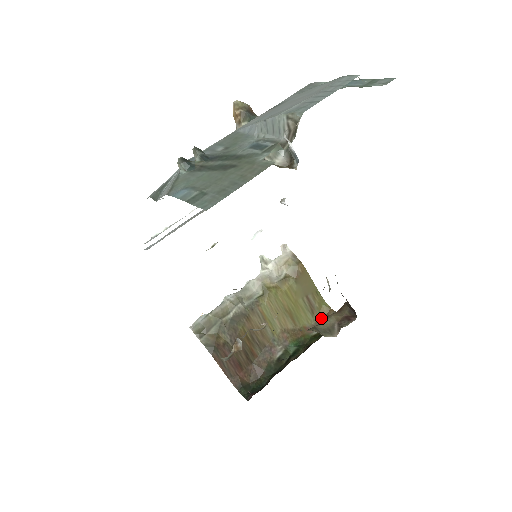
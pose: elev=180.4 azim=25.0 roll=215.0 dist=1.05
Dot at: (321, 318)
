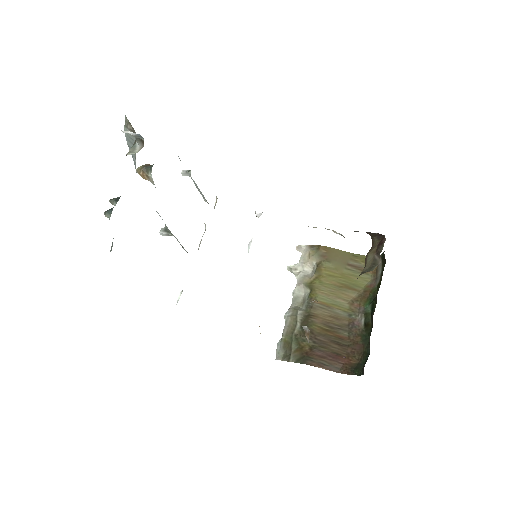
Dot at: (375, 270)
